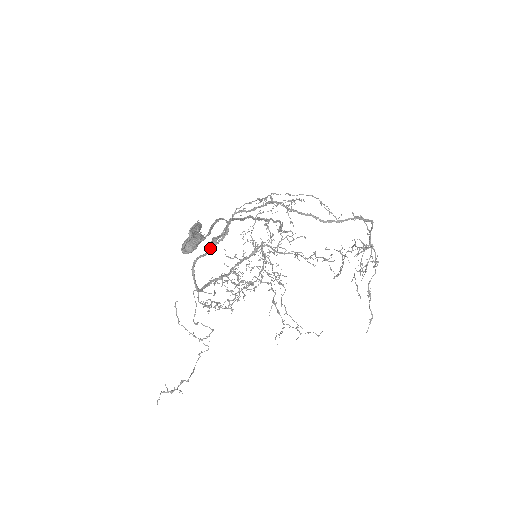
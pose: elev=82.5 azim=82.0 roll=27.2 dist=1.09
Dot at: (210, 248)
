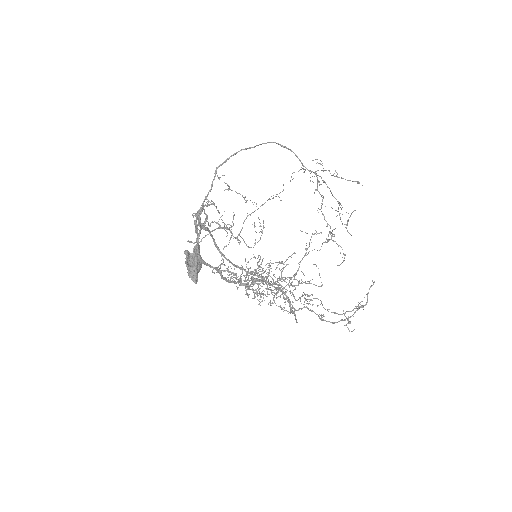
Dot at: (200, 228)
